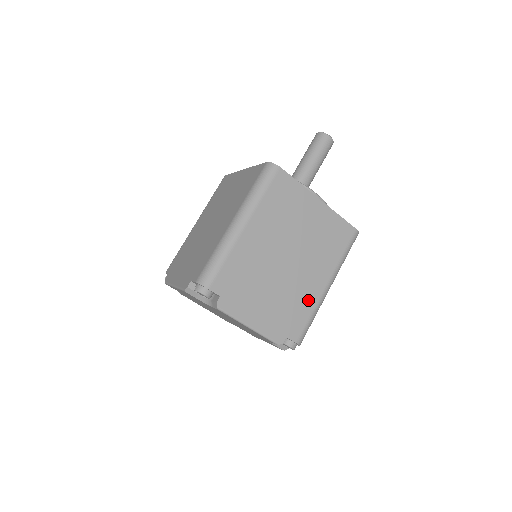
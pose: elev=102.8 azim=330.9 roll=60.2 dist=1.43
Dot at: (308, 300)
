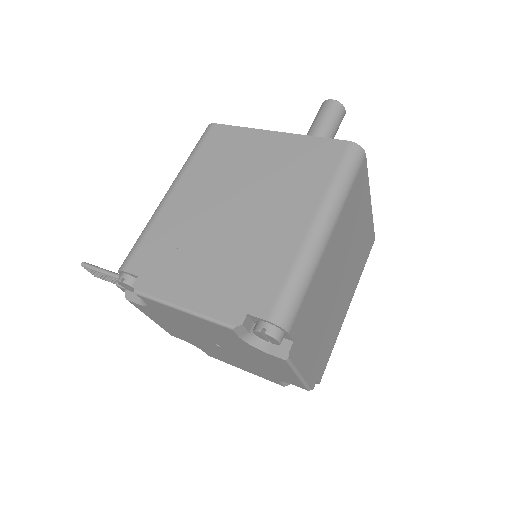
Dot at: (337, 328)
